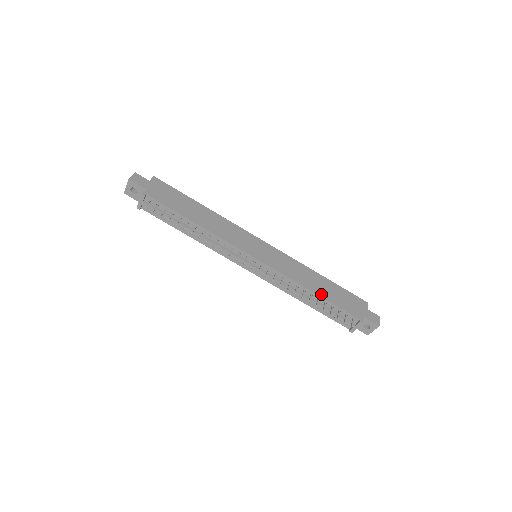
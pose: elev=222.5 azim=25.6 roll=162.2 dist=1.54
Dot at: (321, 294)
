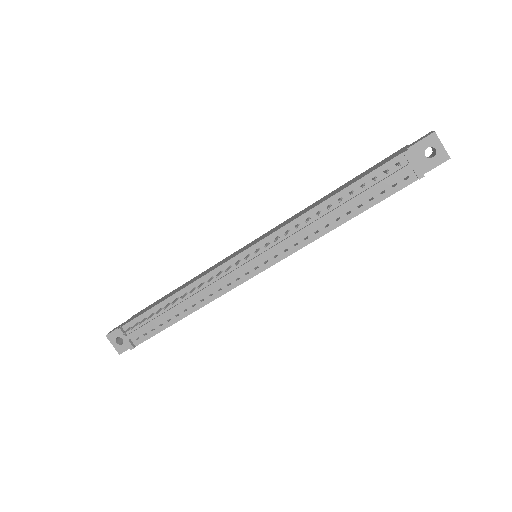
Dot at: (336, 193)
